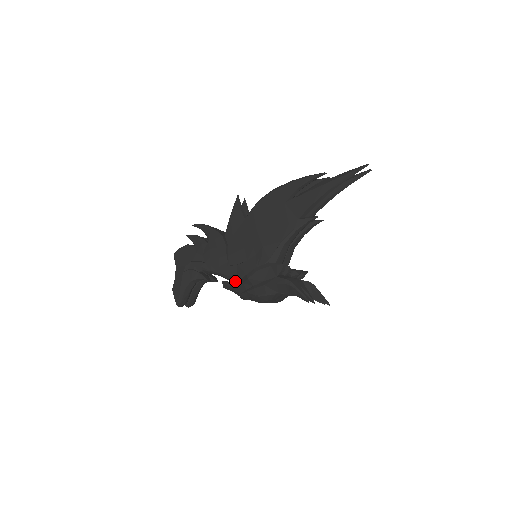
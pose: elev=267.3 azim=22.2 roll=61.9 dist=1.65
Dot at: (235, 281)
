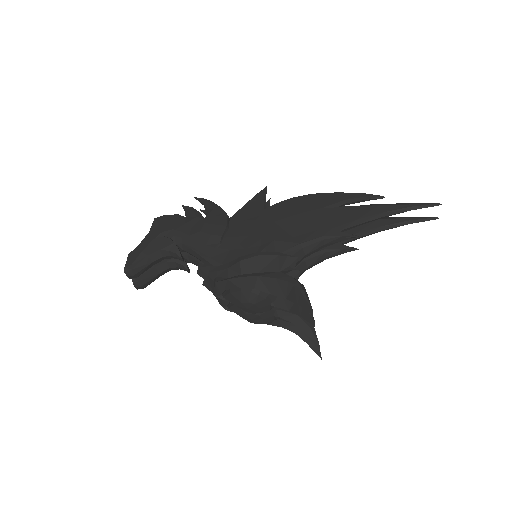
Dot at: (218, 265)
